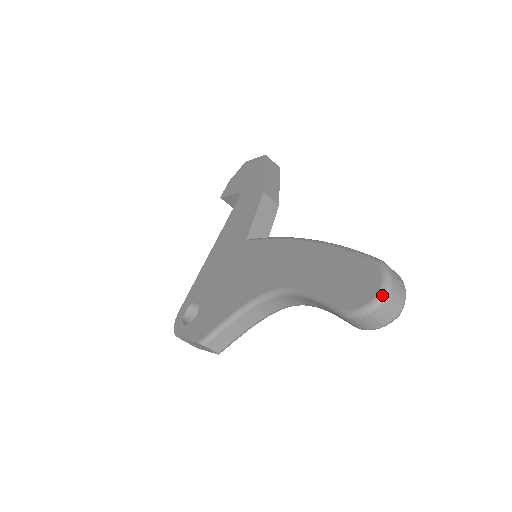
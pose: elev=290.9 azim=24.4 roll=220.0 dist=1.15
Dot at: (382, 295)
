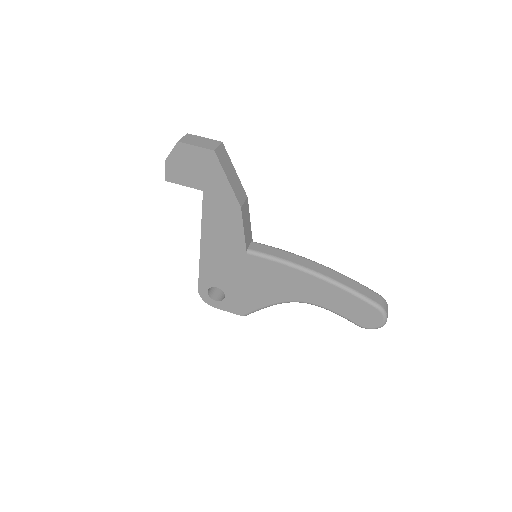
Dot at: occluded
